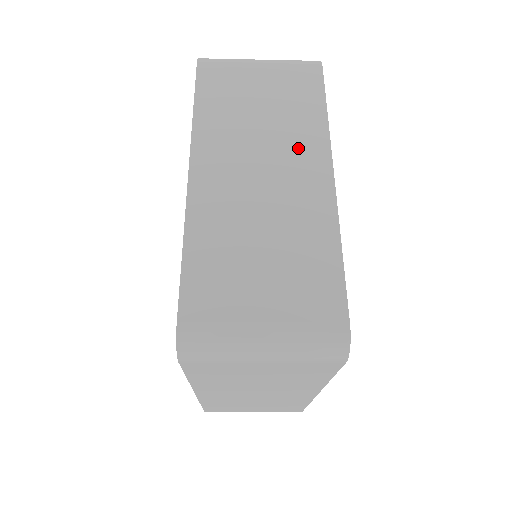
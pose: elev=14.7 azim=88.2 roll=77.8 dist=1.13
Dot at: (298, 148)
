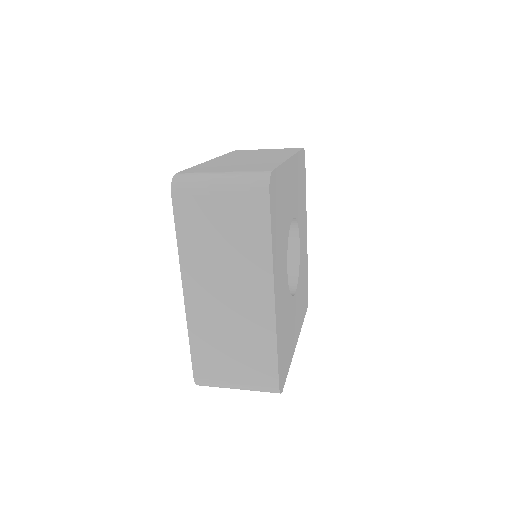
Dot at: (250, 276)
